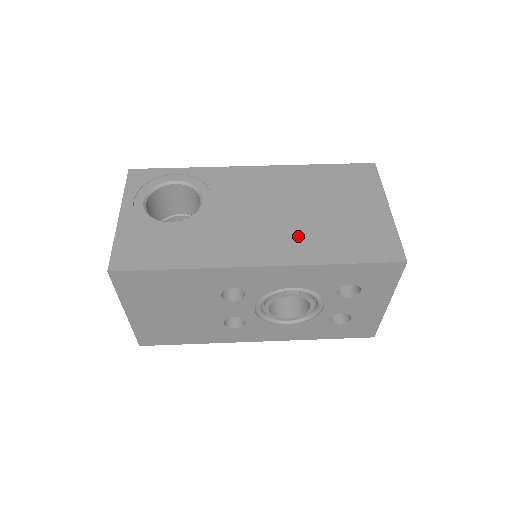
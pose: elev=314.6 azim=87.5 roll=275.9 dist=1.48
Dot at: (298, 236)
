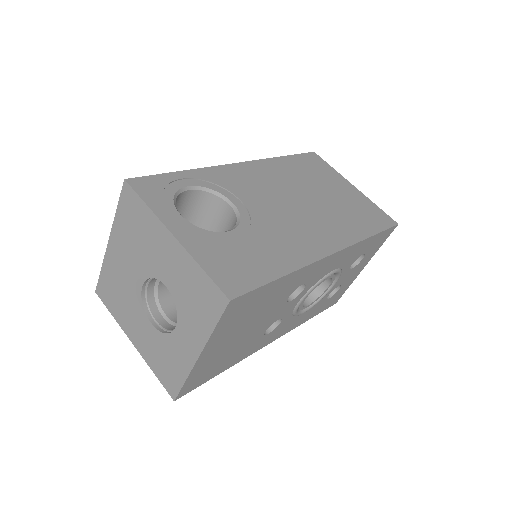
Dot at: (331, 220)
